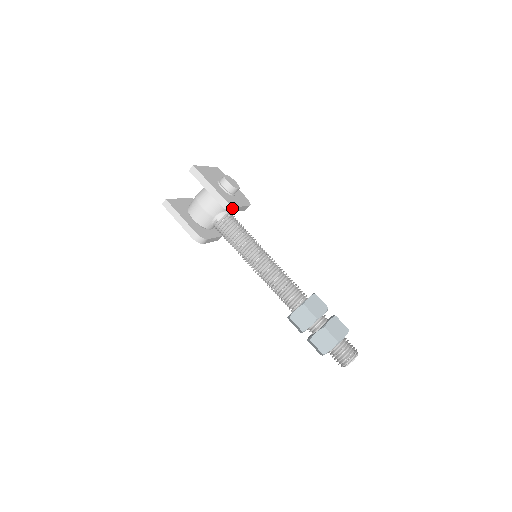
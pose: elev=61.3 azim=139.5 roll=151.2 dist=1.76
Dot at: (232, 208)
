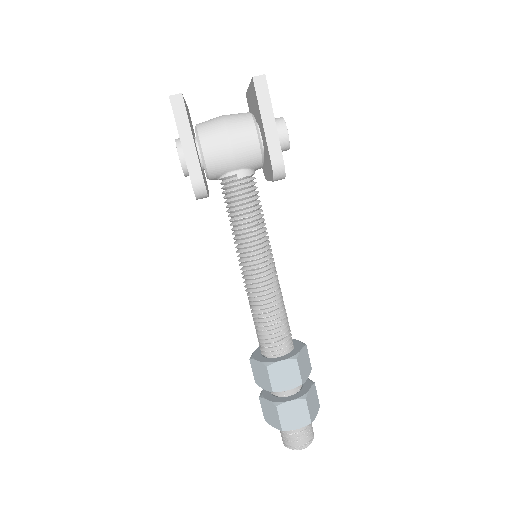
Dot at: (281, 177)
